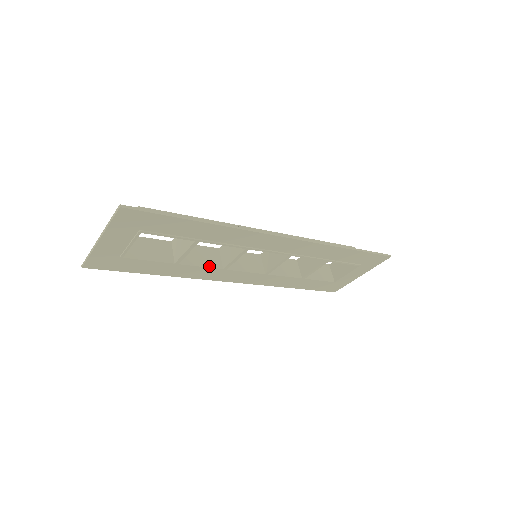
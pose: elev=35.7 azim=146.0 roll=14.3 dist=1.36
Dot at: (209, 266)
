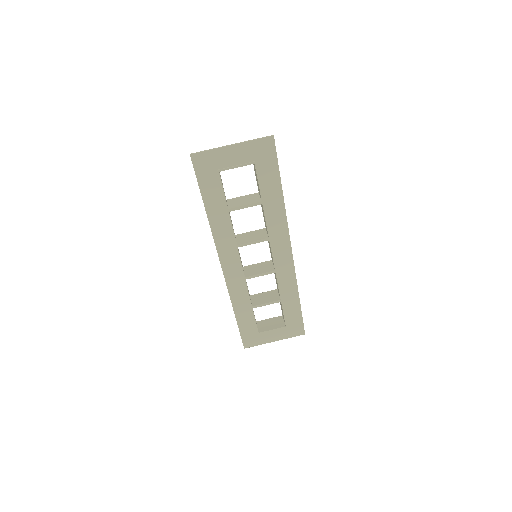
Dot at: (234, 234)
